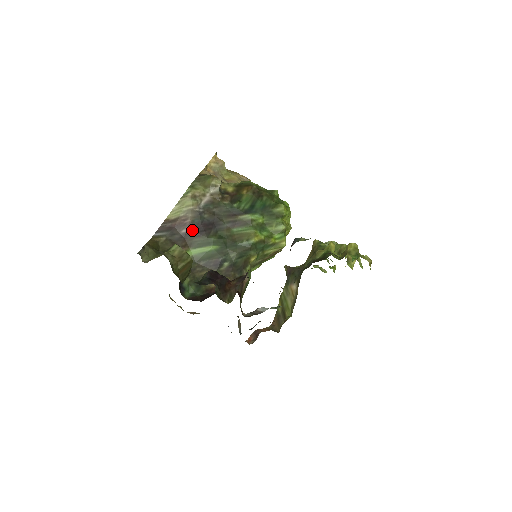
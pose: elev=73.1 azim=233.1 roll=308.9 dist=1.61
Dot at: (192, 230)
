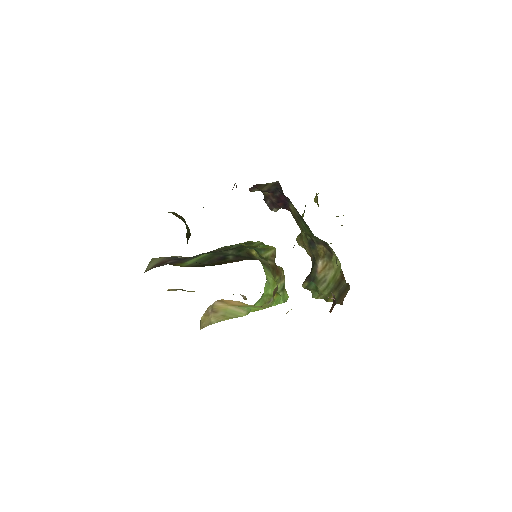
Dot at: (175, 260)
